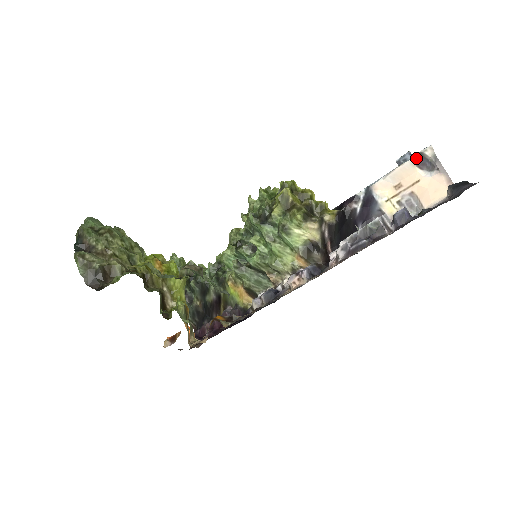
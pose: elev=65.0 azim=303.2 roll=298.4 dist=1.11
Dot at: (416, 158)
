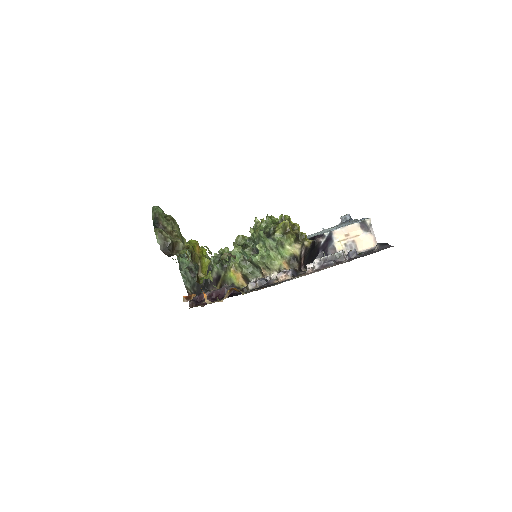
Dot at: (361, 223)
